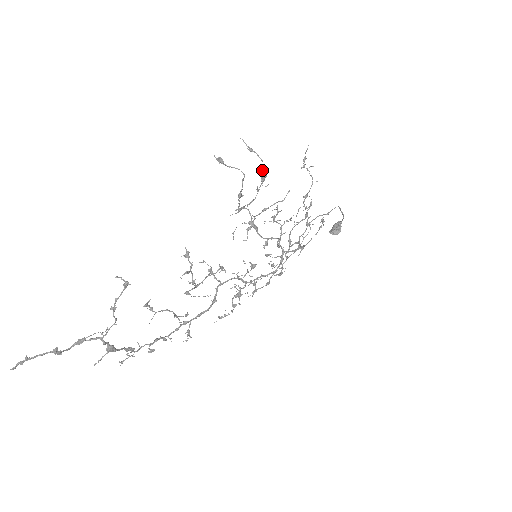
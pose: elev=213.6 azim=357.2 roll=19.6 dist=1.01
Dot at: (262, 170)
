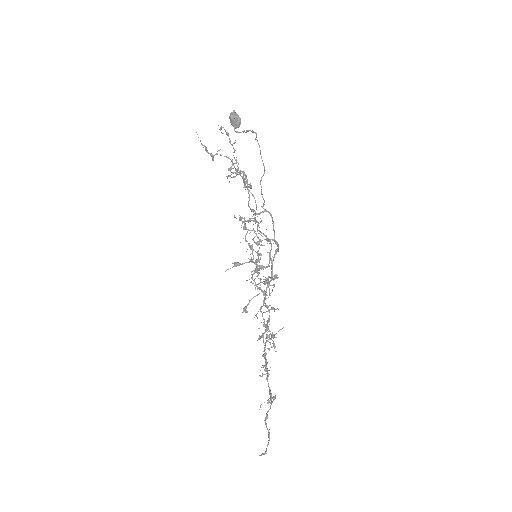
Dot at: occluded
